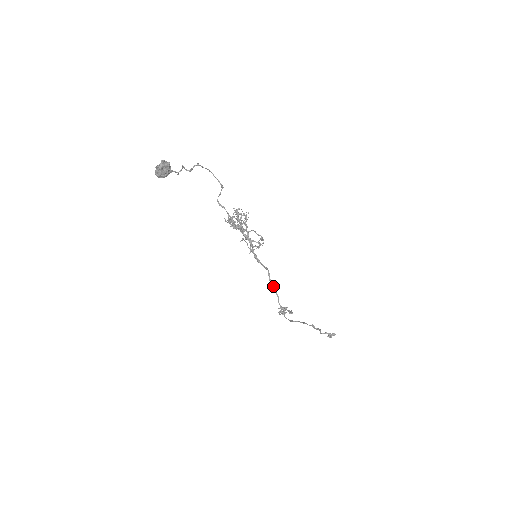
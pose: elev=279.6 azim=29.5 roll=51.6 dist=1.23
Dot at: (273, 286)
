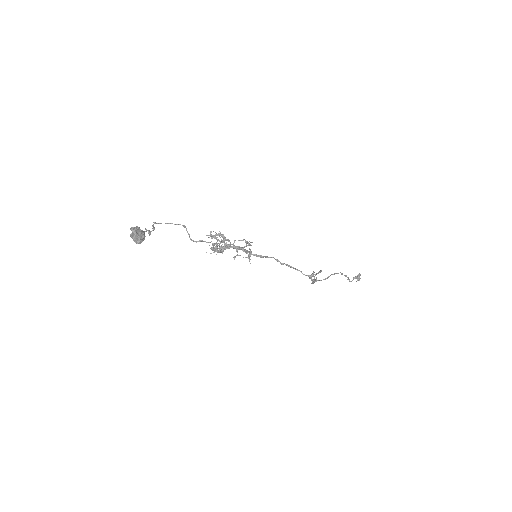
Dot at: (289, 266)
